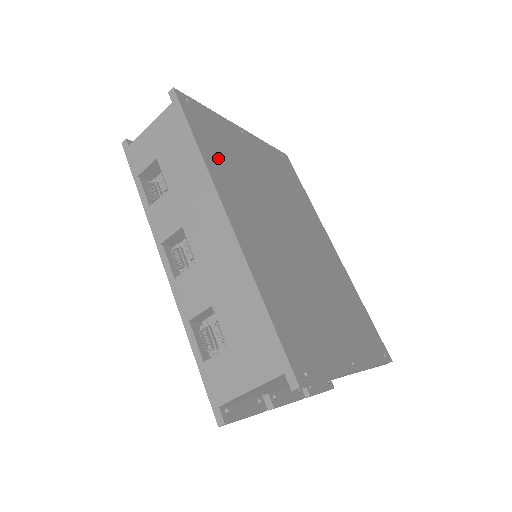
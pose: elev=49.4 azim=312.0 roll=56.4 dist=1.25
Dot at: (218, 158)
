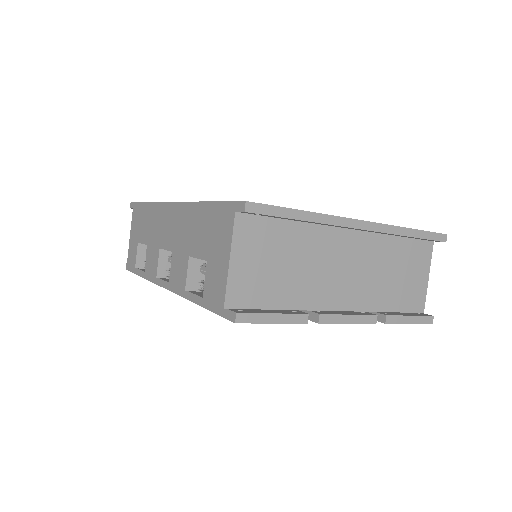
Dot at: occluded
